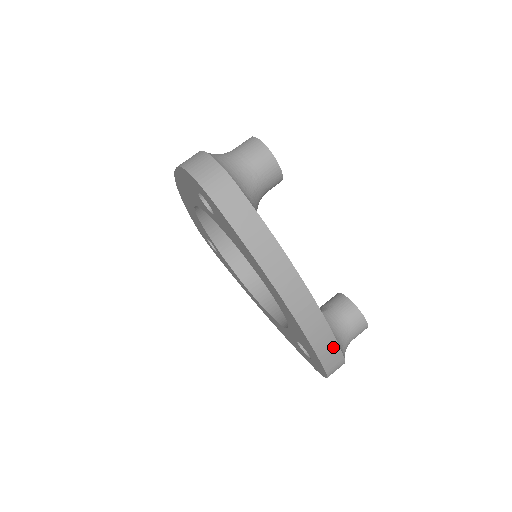
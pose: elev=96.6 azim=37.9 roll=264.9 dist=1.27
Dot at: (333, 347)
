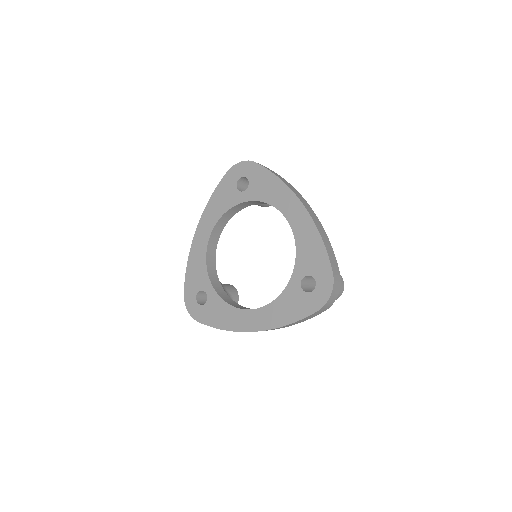
Dot at: (332, 253)
